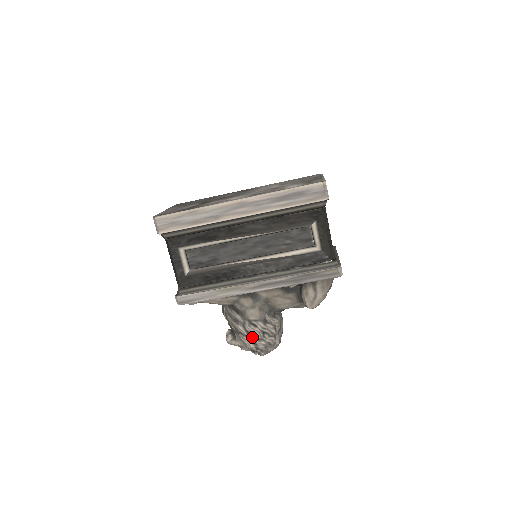
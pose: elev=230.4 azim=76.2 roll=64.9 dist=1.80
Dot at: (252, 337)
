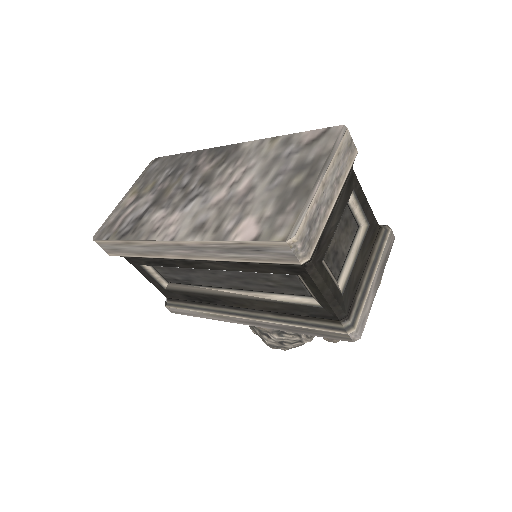
Dot at: (268, 344)
